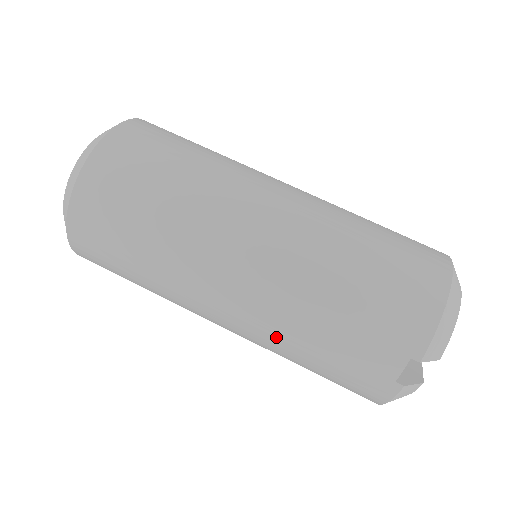
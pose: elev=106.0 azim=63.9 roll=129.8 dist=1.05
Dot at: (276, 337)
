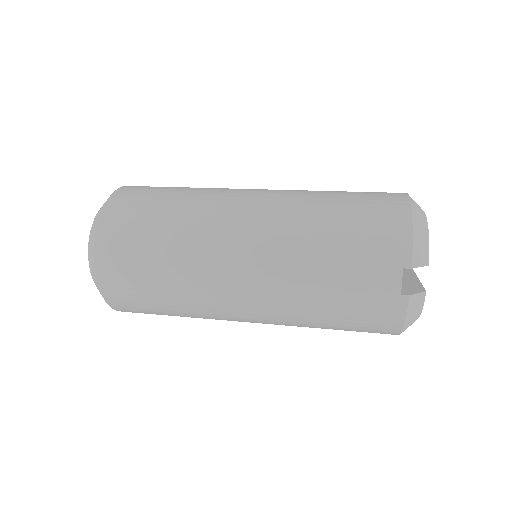
Dot at: (292, 301)
